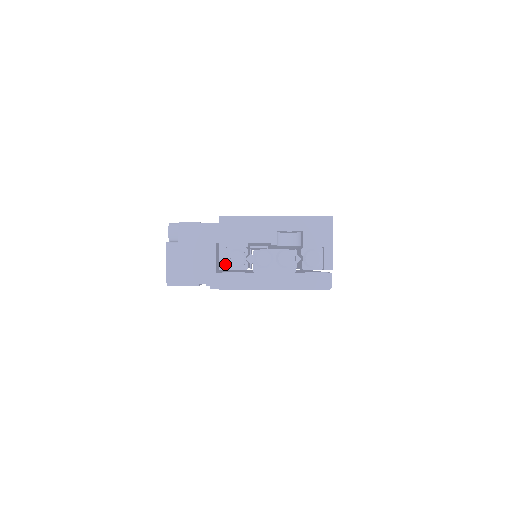
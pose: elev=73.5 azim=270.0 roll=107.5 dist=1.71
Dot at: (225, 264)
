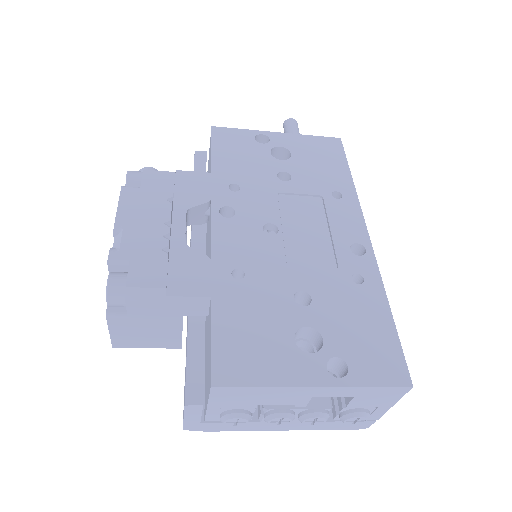
Dot at: (215, 418)
